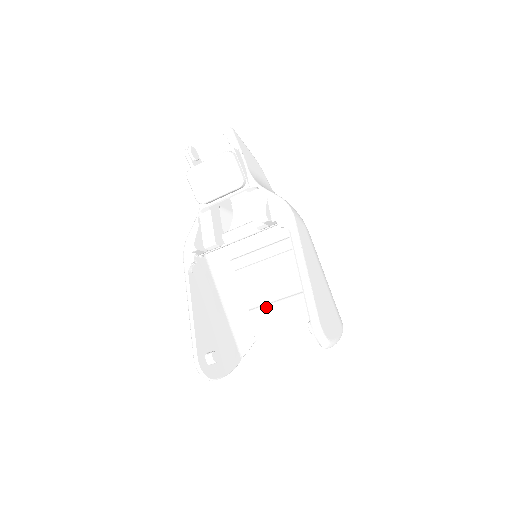
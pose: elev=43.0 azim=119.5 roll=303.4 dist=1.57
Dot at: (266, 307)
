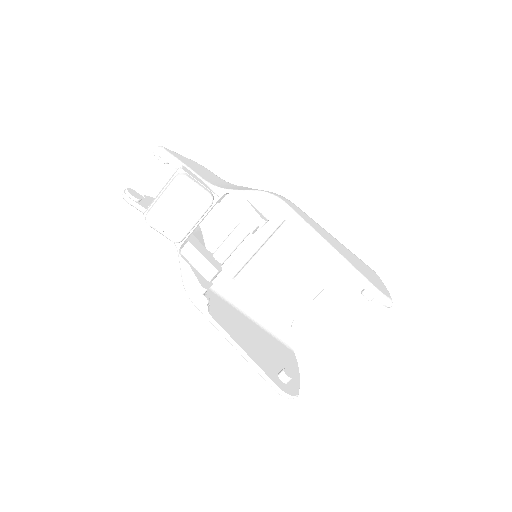
Dot at: (284, 292)
